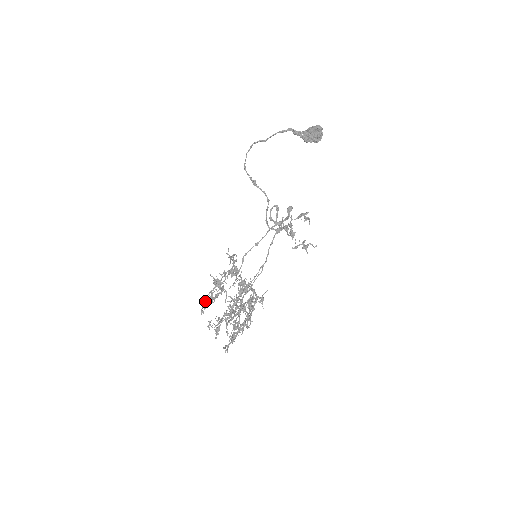
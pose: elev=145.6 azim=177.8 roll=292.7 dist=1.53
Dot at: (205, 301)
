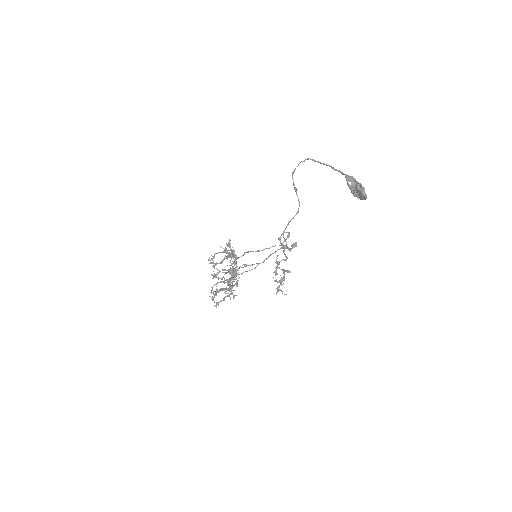
Dot at: (211, 258)
